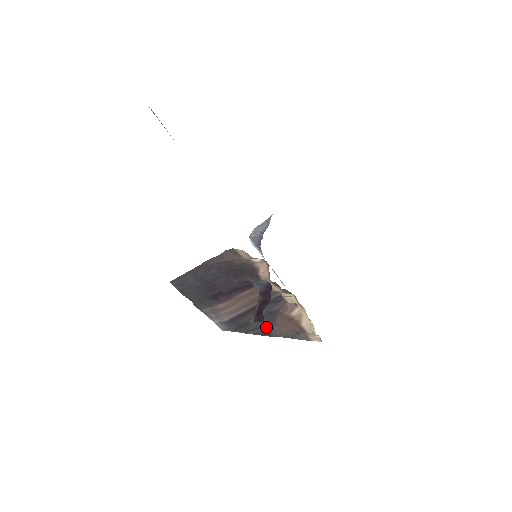
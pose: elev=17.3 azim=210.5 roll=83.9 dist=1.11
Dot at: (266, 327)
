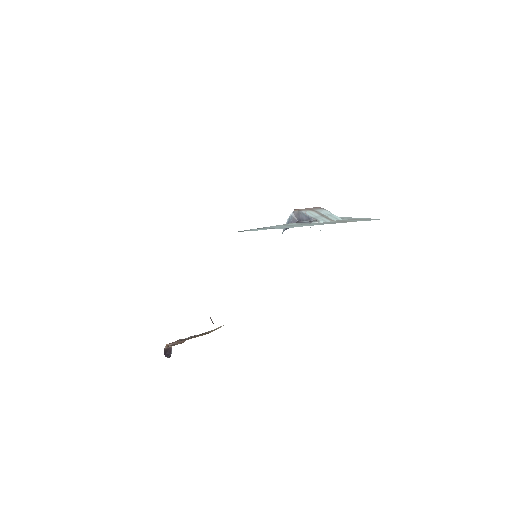
Dot at: occluded
